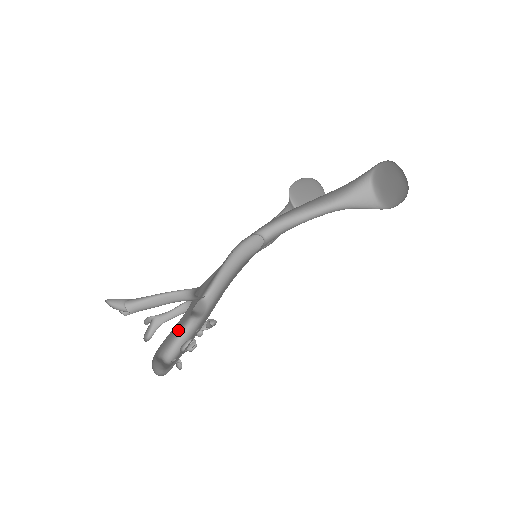
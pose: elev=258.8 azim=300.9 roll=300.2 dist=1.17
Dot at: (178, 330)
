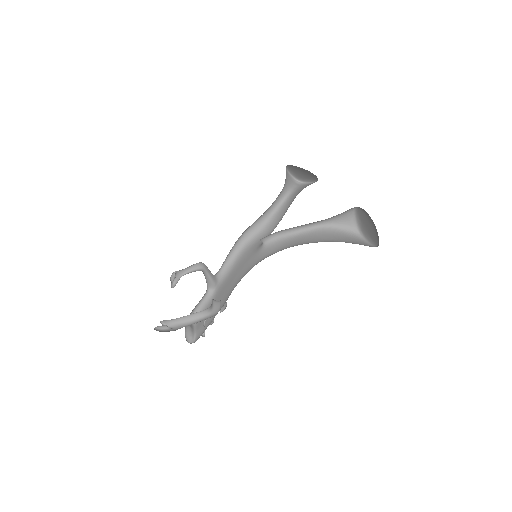
Dot at: (199, 302)
